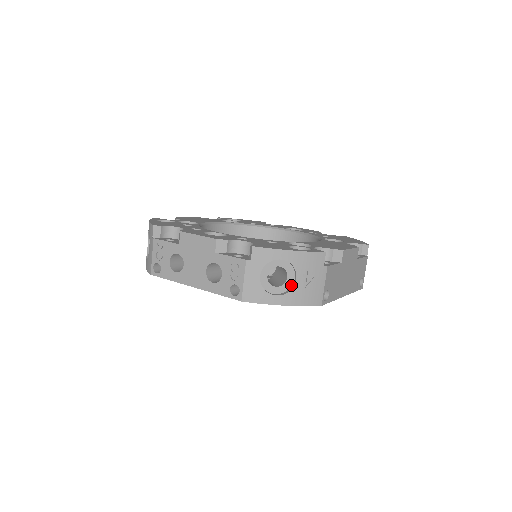
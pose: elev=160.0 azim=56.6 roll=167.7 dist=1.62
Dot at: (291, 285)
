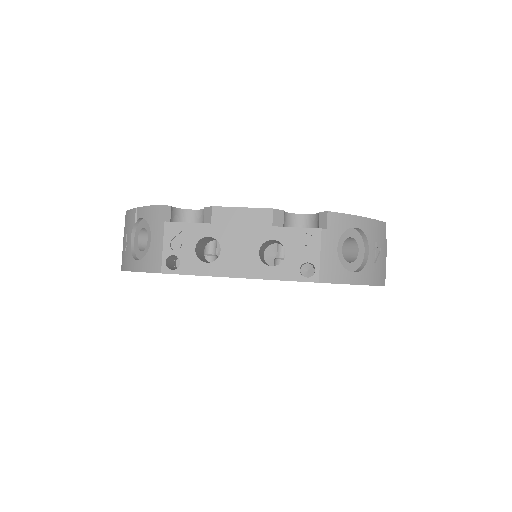
Dot at: (362, 261)
